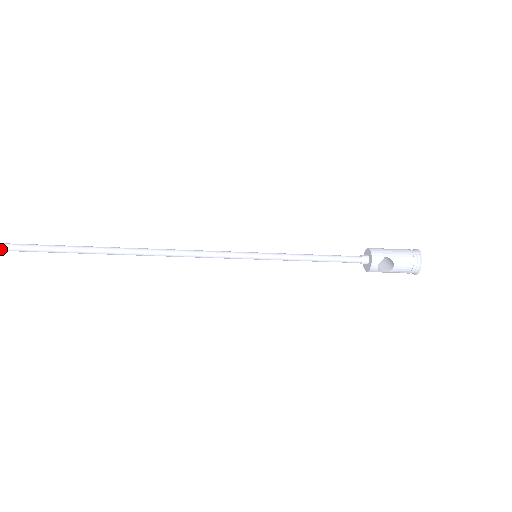
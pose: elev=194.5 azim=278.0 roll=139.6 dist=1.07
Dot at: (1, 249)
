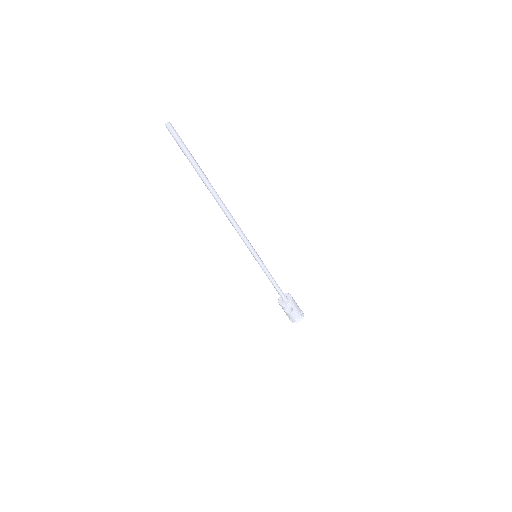
Dot at: (169, 129)
